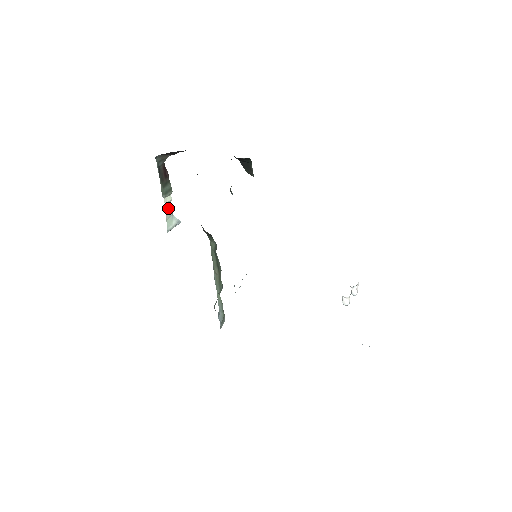
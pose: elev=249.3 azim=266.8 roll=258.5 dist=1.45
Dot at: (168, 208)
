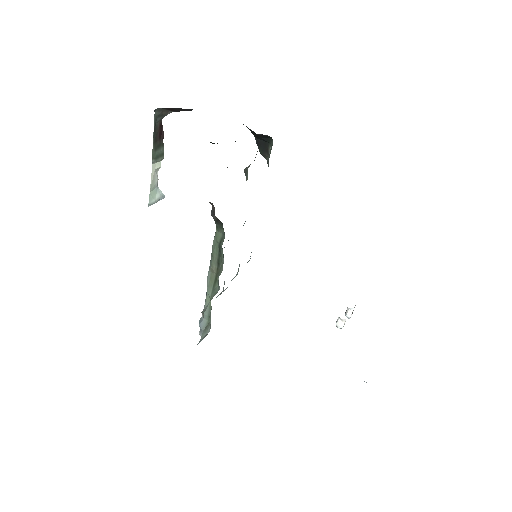
Dot at: (154, 177)
